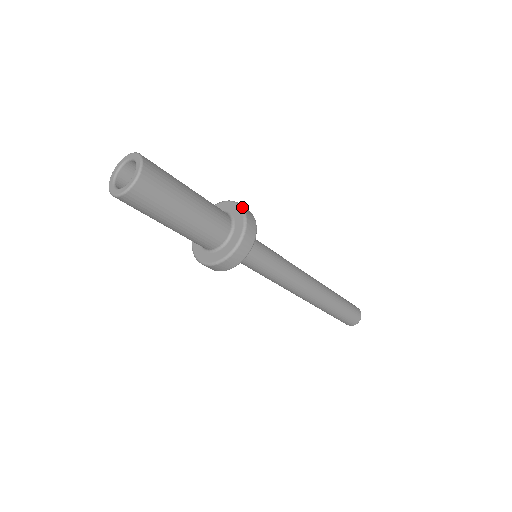
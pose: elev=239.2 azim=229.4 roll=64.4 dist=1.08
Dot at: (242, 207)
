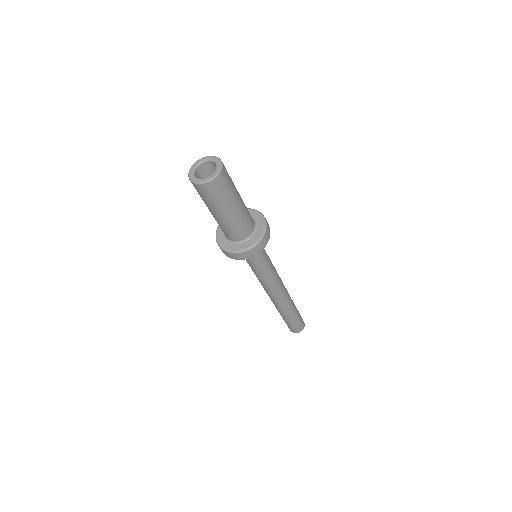
Dot at: (266, 224)
